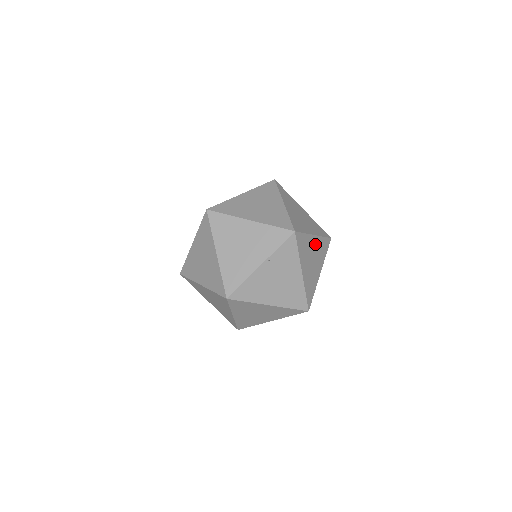
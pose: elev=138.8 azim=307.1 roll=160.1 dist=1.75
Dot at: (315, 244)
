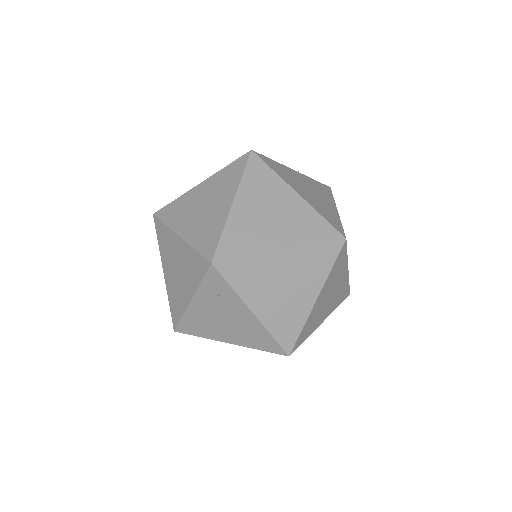
Dot at: occluded
